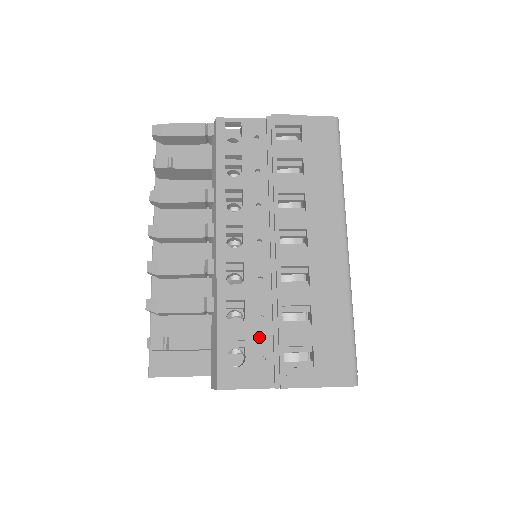
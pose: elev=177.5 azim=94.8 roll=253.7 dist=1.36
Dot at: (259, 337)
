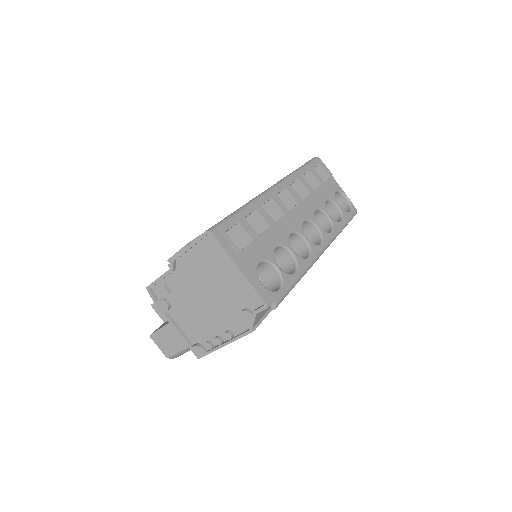
Dot at: occluded
